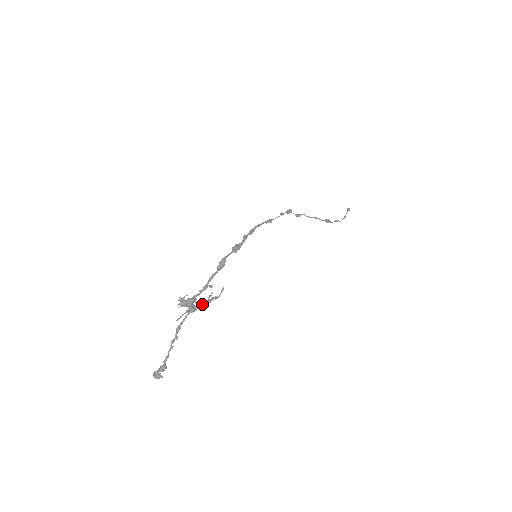
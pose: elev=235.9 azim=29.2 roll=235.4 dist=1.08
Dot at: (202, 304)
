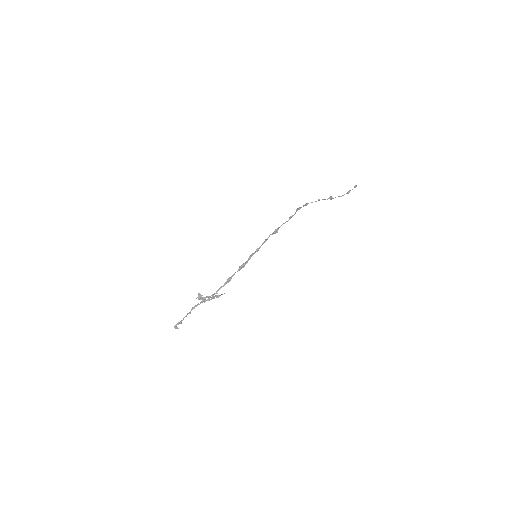
Dot at: (209, 300)
